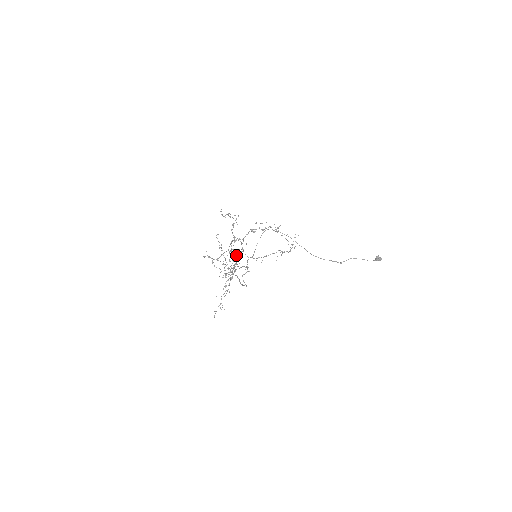
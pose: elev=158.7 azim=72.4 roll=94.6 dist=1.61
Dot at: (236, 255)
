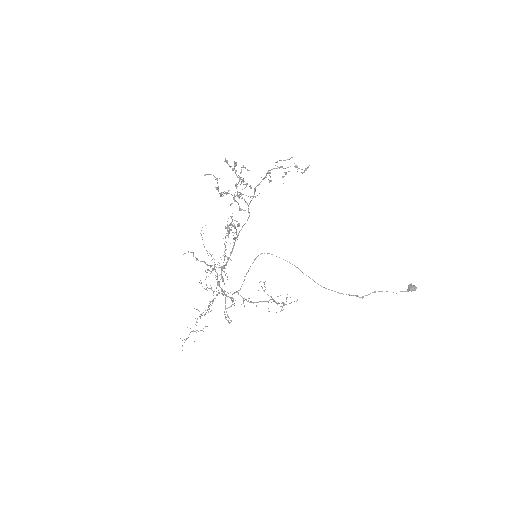
Dot at: occluded
